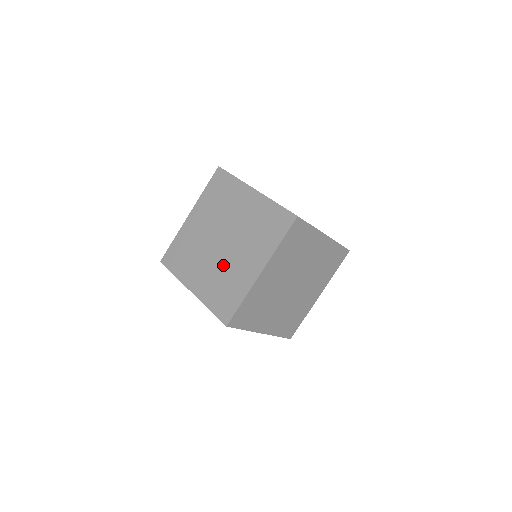
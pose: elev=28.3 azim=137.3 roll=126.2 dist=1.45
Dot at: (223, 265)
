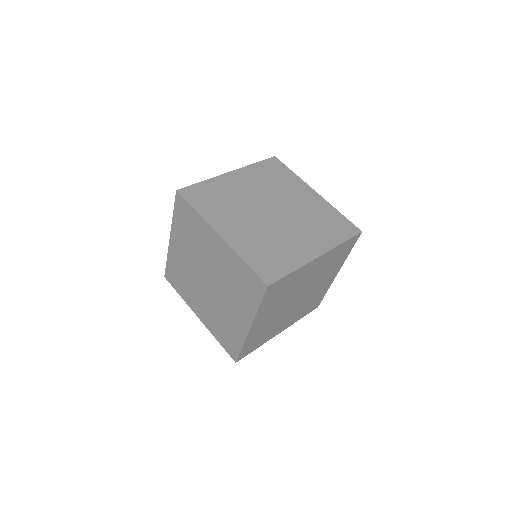
Dot at: (271, 231)
